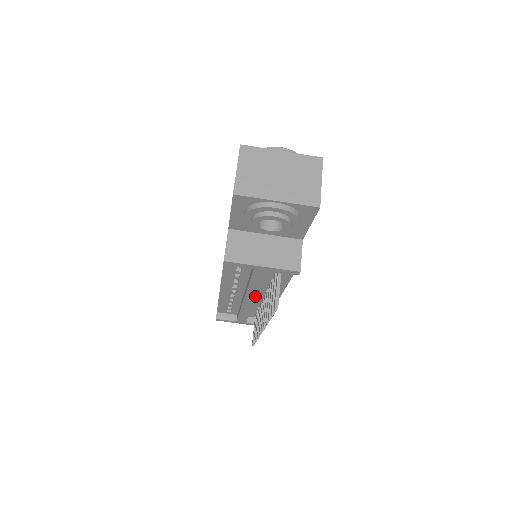
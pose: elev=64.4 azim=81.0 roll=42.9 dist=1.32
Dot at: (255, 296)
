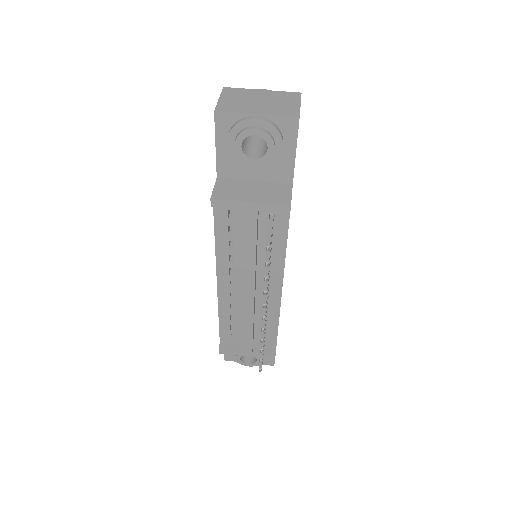
Dot at: (253, 278)
